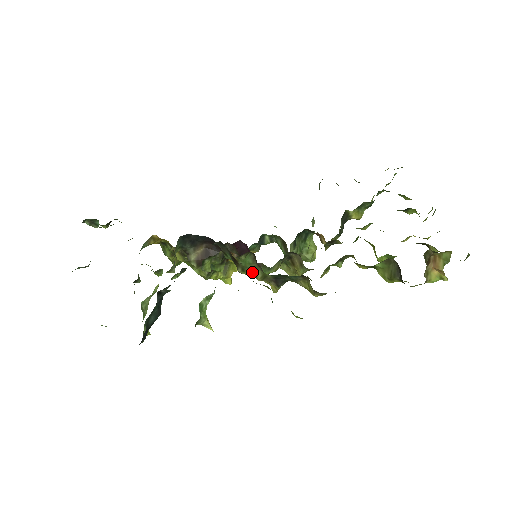
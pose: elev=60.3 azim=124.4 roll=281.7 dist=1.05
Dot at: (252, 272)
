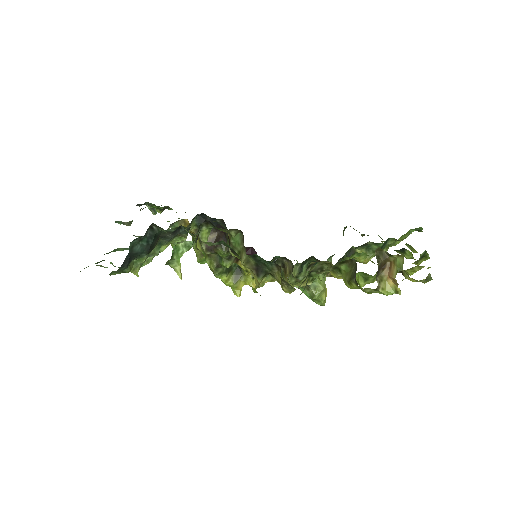
Dot at: (240, 255)
